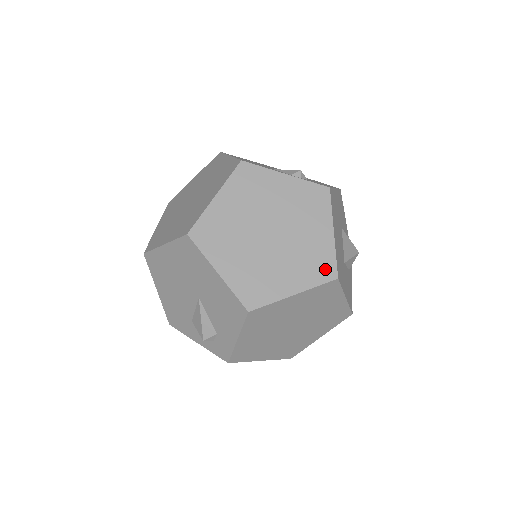
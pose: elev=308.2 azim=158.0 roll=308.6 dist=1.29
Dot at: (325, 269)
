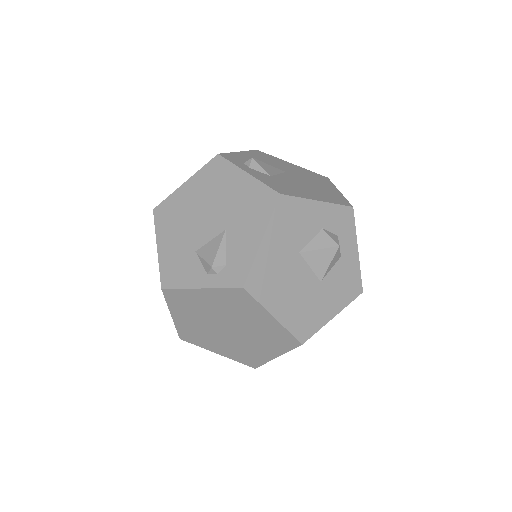
Dot at: (287, 341)
